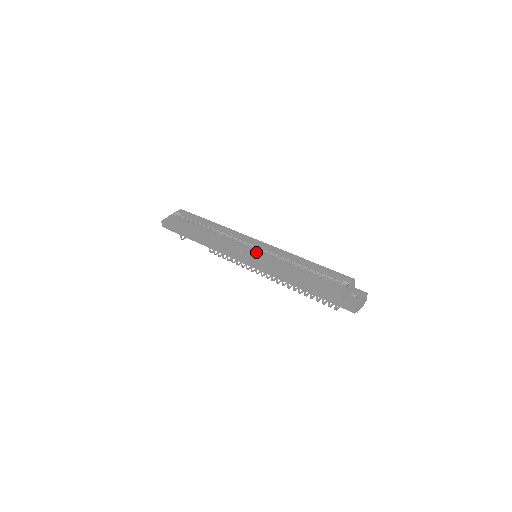
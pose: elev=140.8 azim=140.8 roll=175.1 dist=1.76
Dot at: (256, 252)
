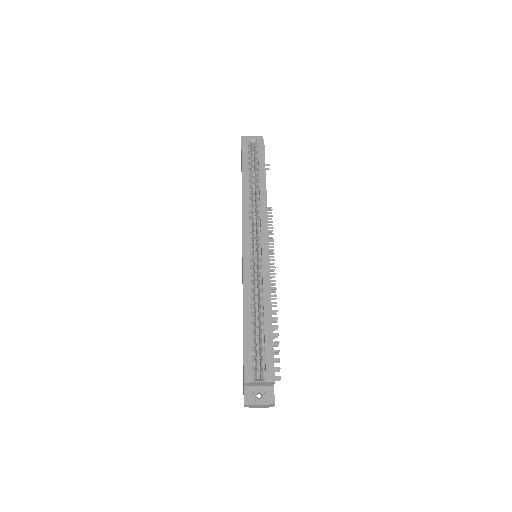
Dot at: (247, 256)
